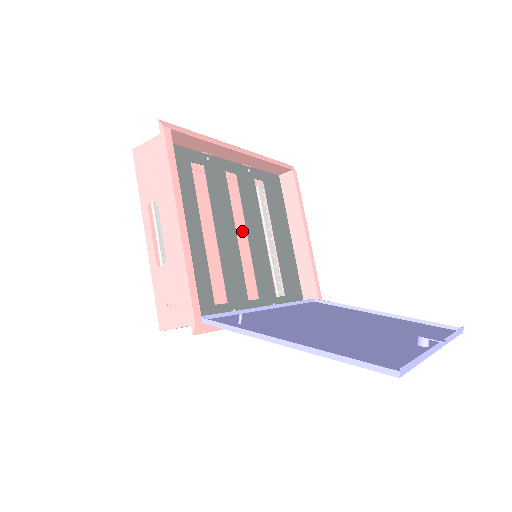
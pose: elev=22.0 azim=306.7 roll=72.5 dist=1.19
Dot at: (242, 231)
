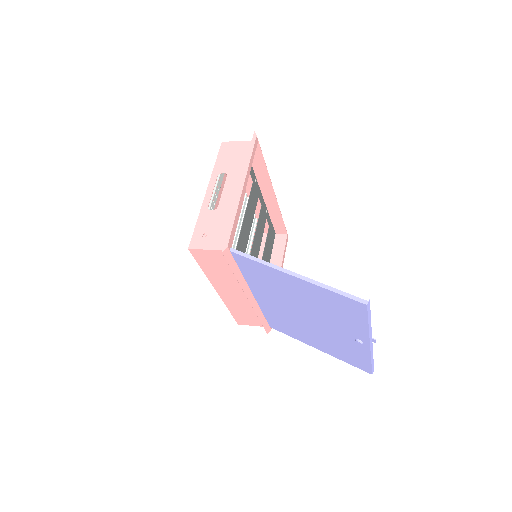
Dot at: occluded
